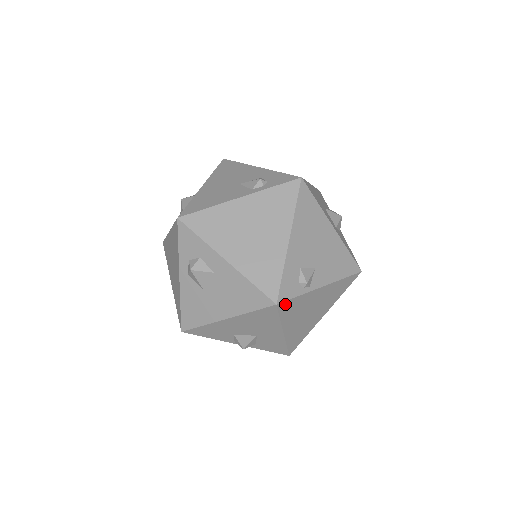
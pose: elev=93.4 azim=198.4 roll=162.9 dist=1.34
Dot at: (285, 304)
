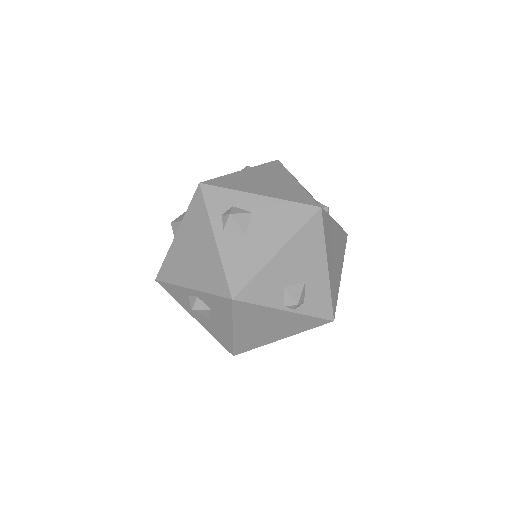
Dot at: (324, 216)
